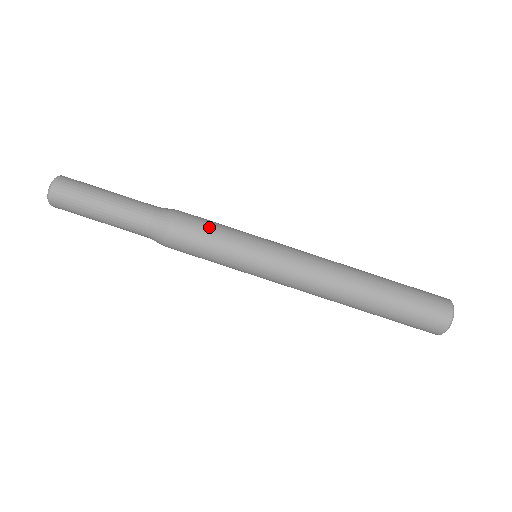
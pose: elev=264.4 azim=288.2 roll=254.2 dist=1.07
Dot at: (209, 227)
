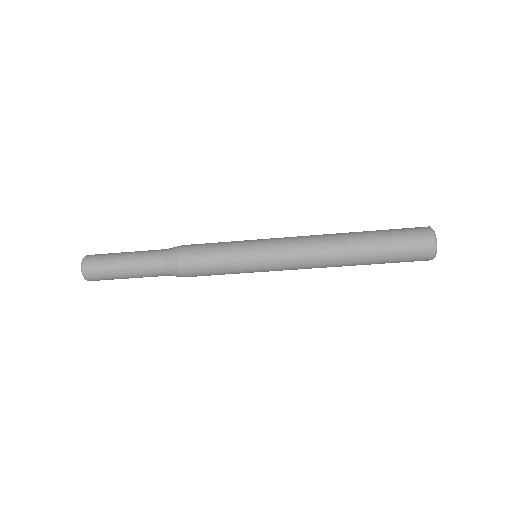
Dot at: (209, 251)
